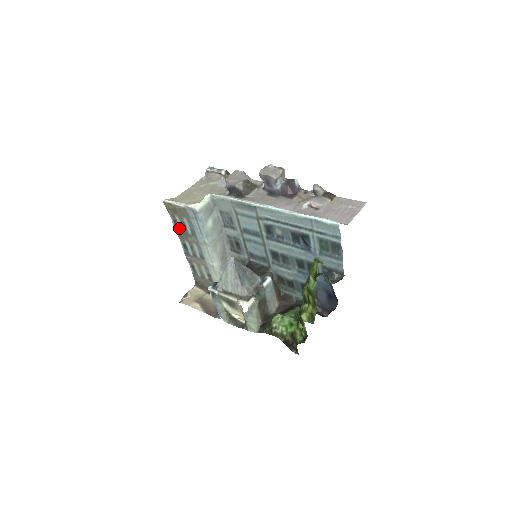
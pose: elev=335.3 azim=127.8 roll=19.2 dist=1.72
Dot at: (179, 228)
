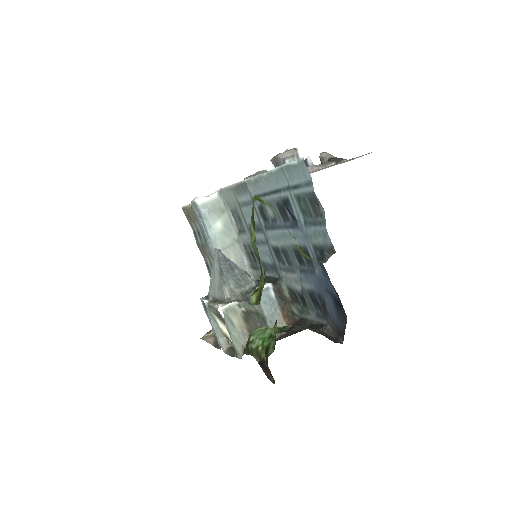
Dot at: (198, 240)
